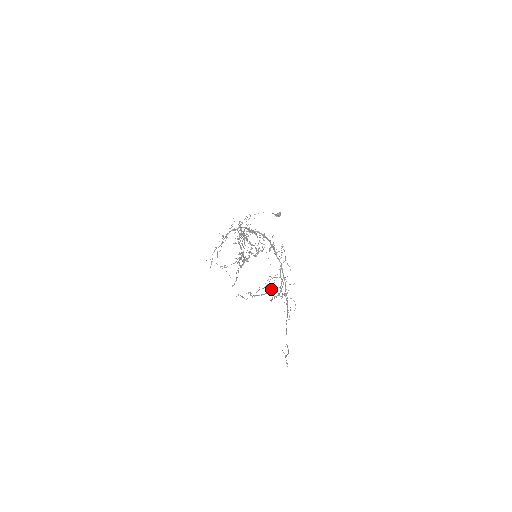
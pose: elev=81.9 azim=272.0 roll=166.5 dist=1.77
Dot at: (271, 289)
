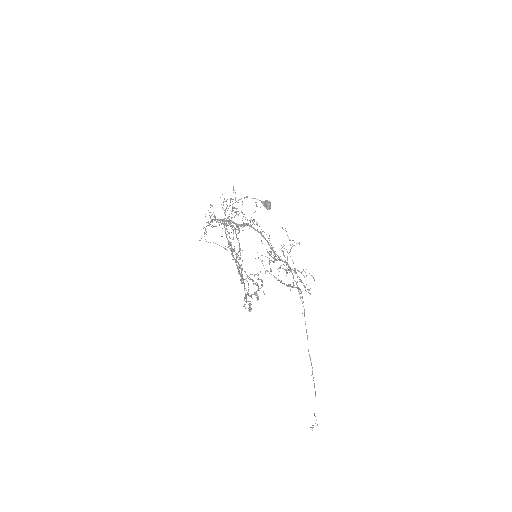
Dot at: occluded
